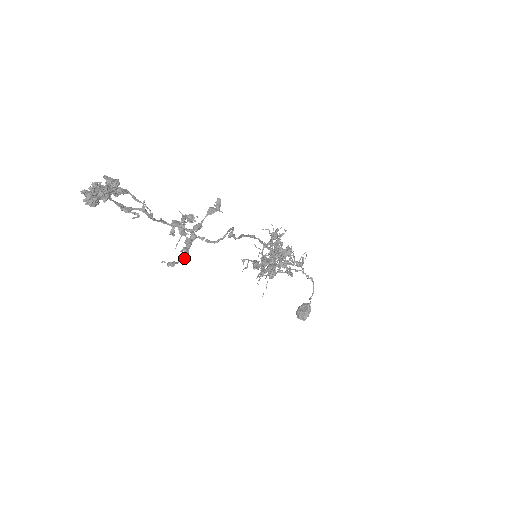
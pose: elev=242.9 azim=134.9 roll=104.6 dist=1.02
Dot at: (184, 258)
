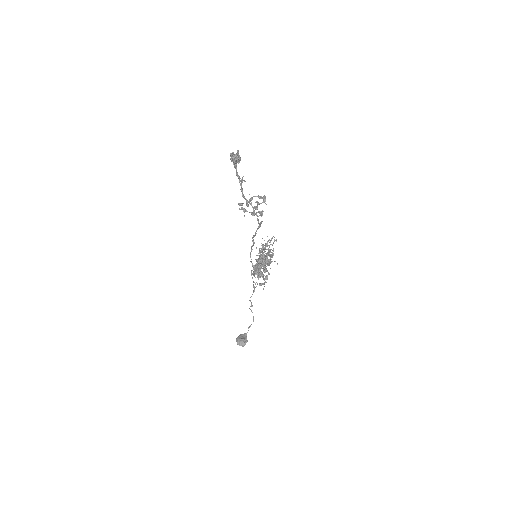
Dot at: occluded
